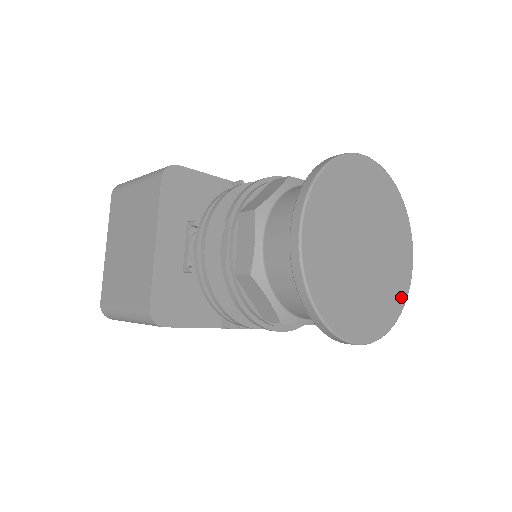
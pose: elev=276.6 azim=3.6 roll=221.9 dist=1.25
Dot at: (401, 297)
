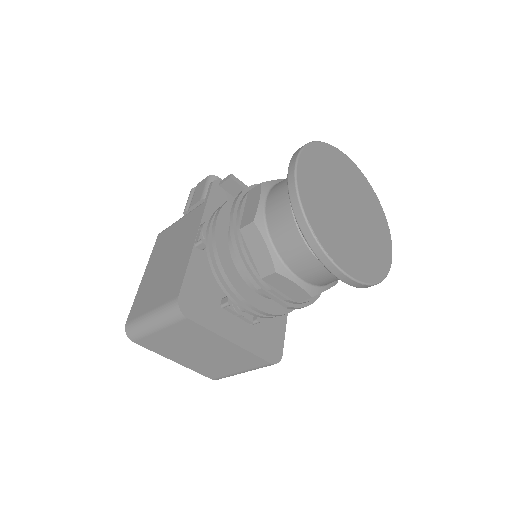
Dot at: (370, 190)
